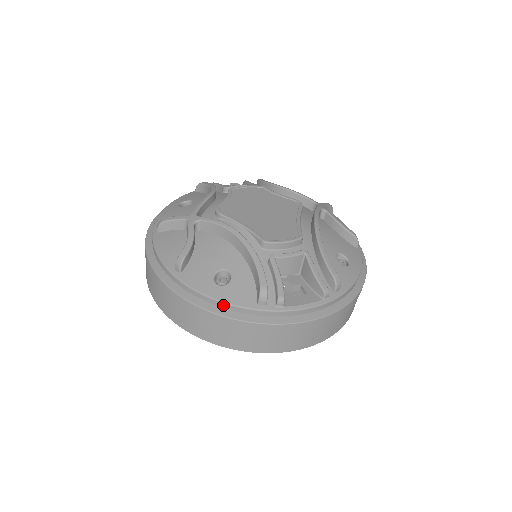
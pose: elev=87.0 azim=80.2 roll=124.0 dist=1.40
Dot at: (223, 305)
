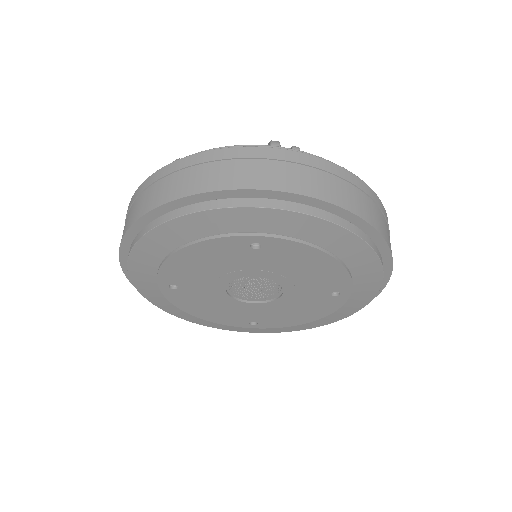
Dot at: occluded
